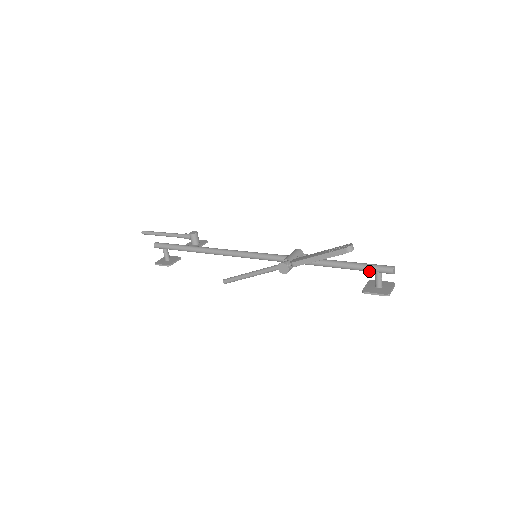
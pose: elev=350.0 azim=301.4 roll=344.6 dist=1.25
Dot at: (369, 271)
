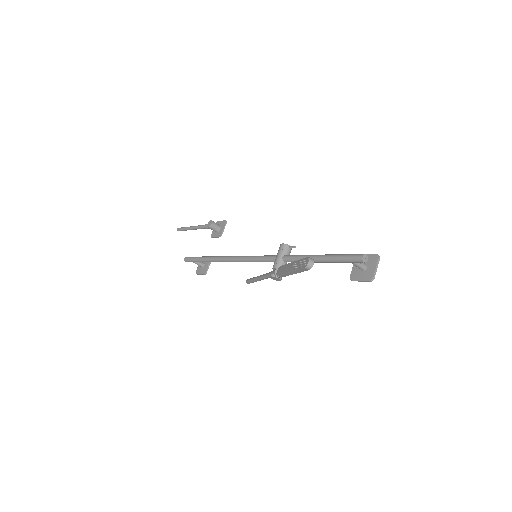
Dot at: (345, 262)
